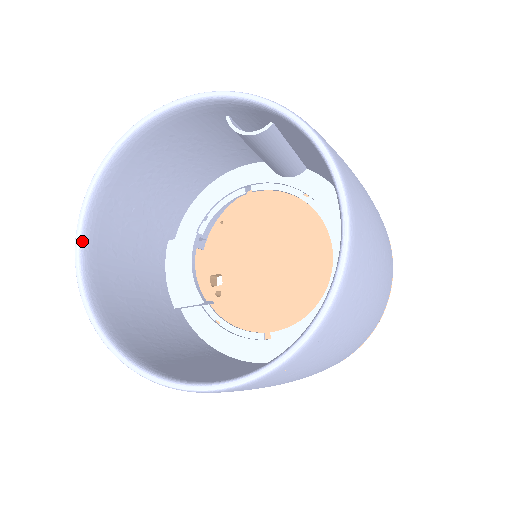
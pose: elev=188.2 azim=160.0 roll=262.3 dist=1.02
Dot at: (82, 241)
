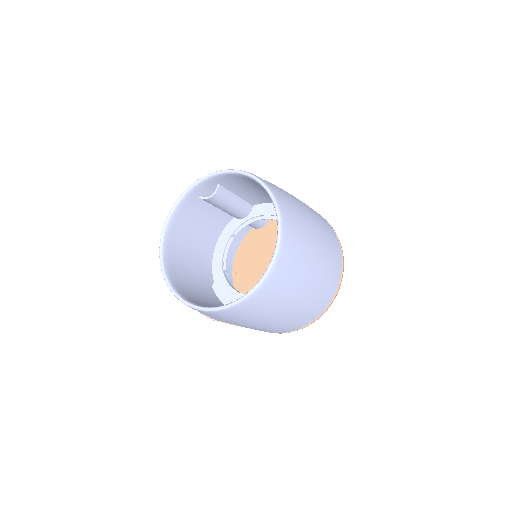
Dot at: (170, 284)
